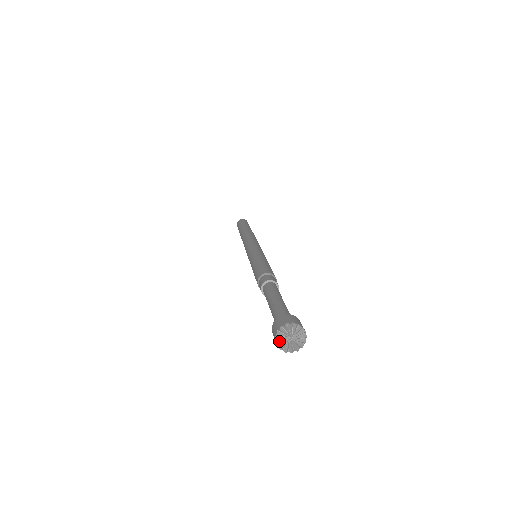
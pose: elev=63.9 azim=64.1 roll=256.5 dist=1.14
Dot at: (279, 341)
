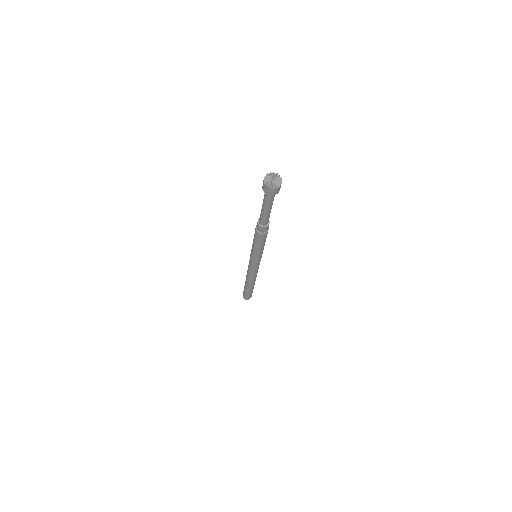
Dot at: (266, 183)
